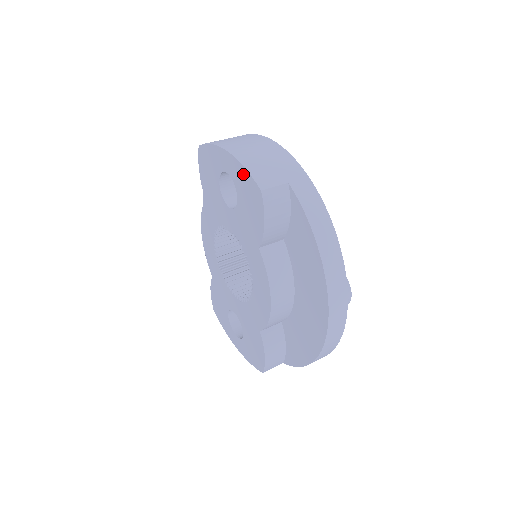
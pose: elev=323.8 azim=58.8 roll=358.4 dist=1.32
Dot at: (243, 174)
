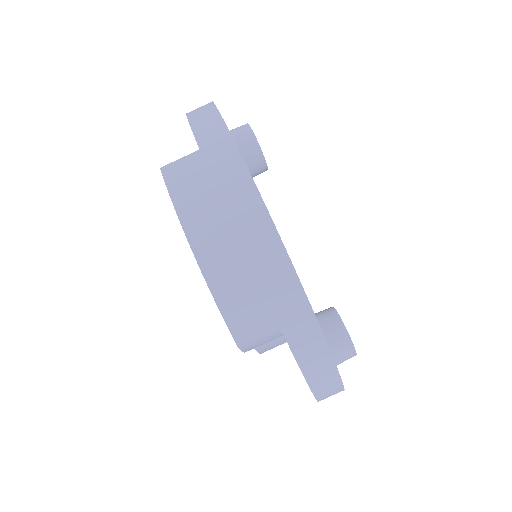
Dot at: occluded
